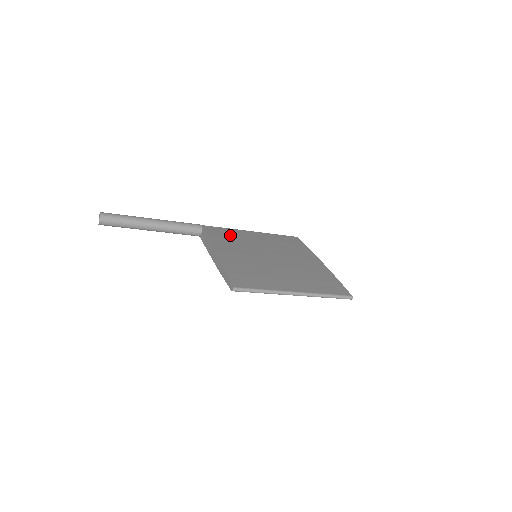
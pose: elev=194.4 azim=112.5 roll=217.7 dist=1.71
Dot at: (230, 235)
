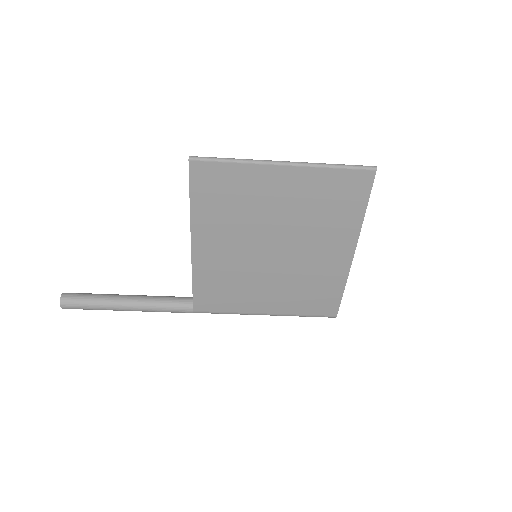
Dot at: occluded
